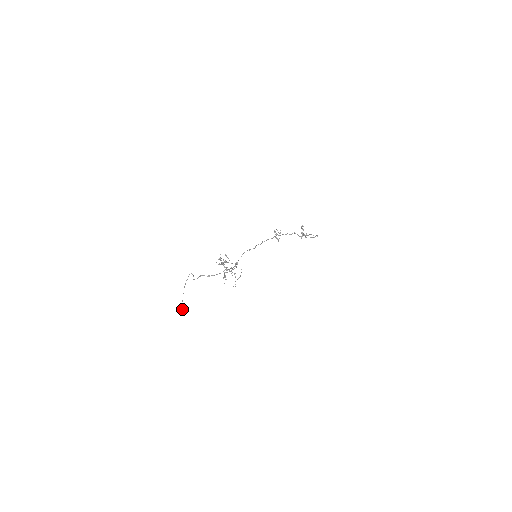
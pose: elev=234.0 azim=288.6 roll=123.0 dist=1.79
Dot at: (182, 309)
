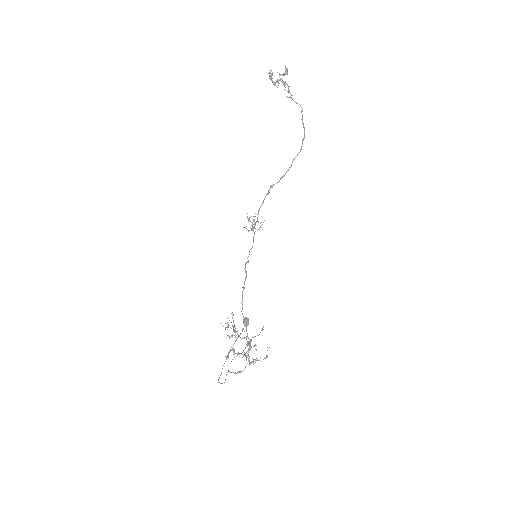
Dot at: occluded
